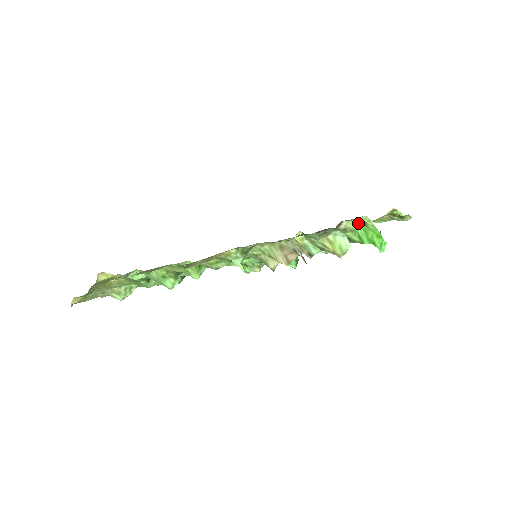
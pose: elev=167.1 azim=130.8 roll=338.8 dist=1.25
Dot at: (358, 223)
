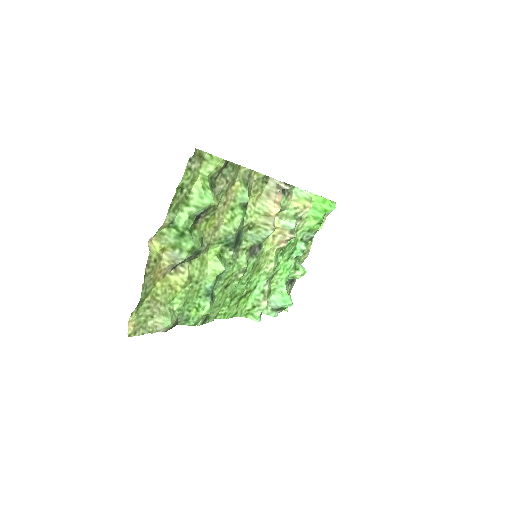
Dot at: occluded
